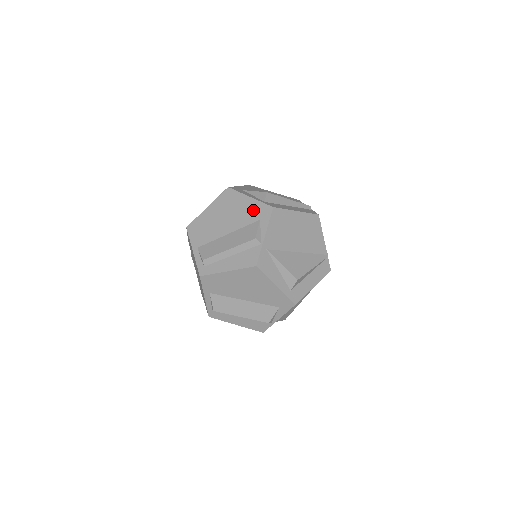
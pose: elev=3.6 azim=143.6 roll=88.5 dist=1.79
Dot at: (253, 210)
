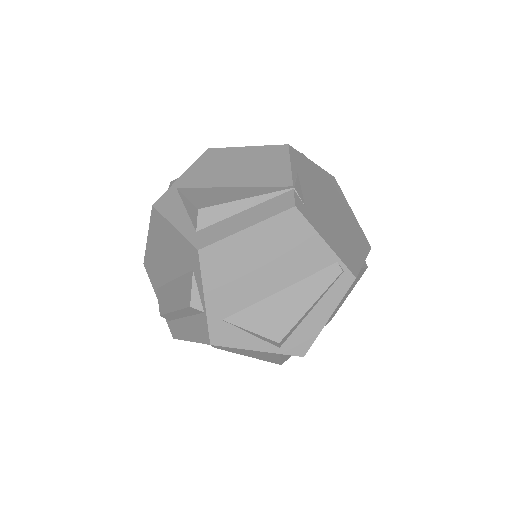
Dot at: occluded
